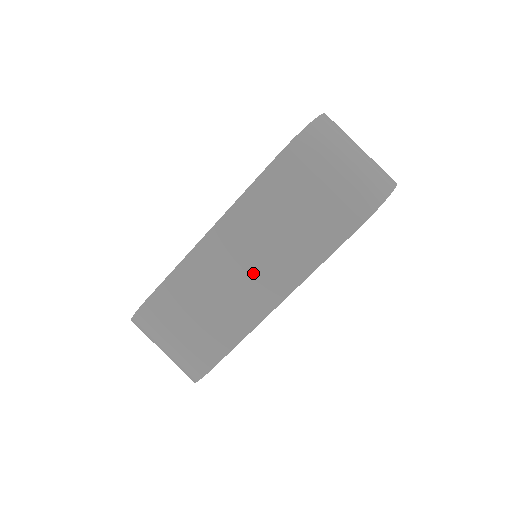
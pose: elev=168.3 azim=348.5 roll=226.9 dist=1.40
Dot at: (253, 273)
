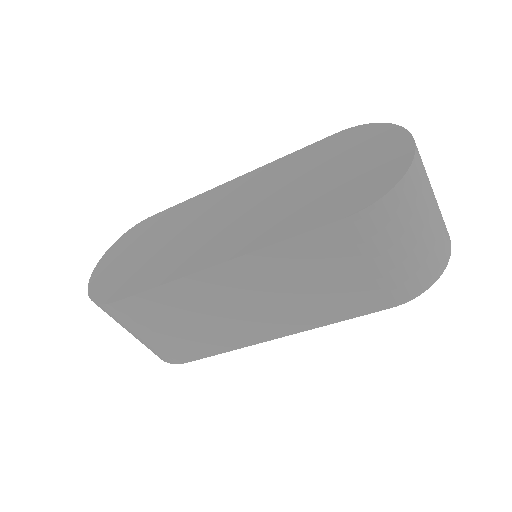
Dot at: (259, 311)
